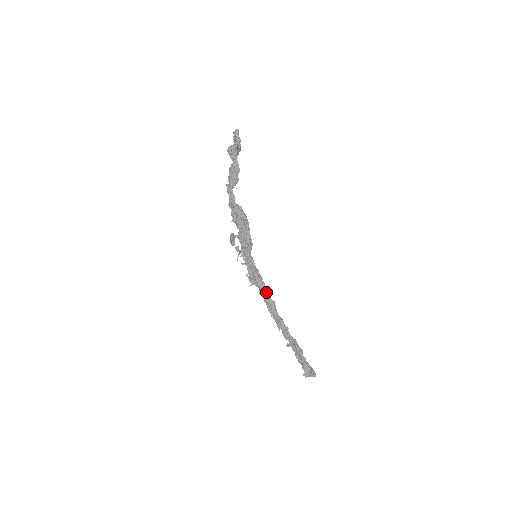
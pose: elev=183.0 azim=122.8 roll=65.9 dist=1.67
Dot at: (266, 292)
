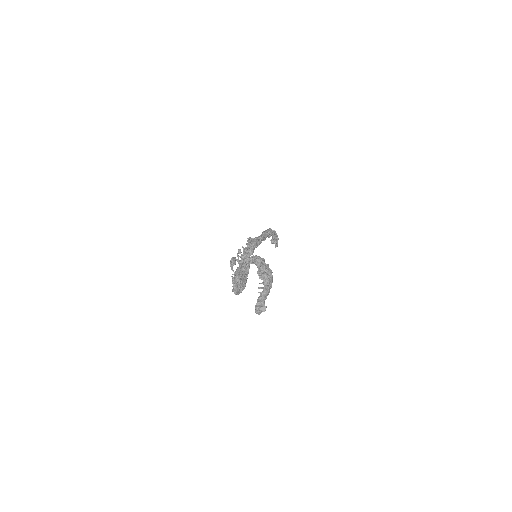
Dot at: occluded
